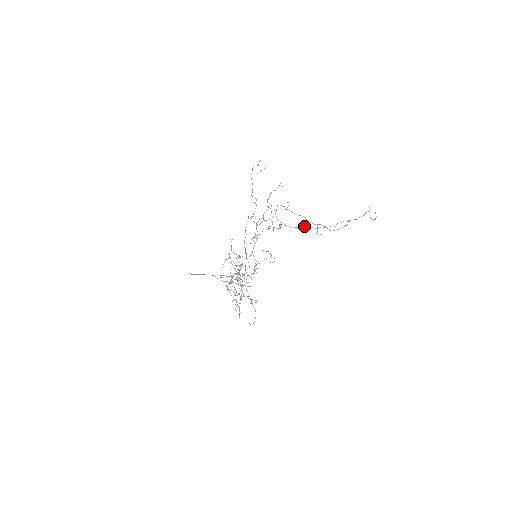
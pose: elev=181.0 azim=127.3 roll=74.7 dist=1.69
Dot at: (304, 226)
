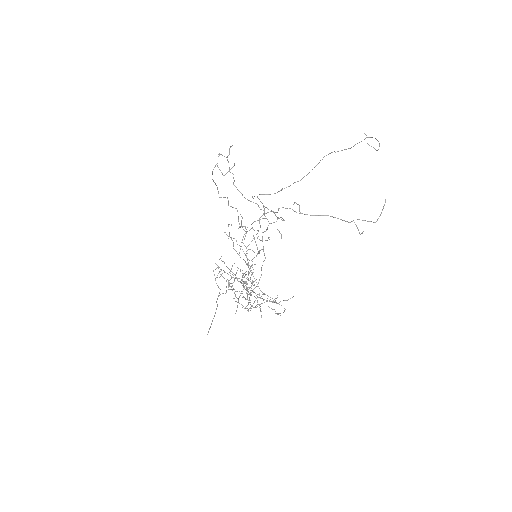
Dot at: occluded
